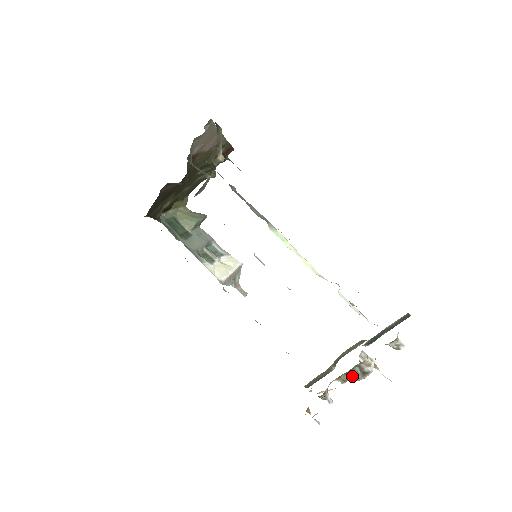
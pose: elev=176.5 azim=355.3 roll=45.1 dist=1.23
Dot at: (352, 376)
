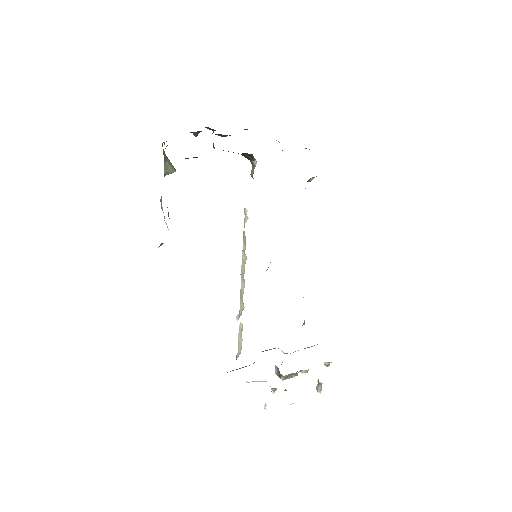
Dot at: (285, 375)
